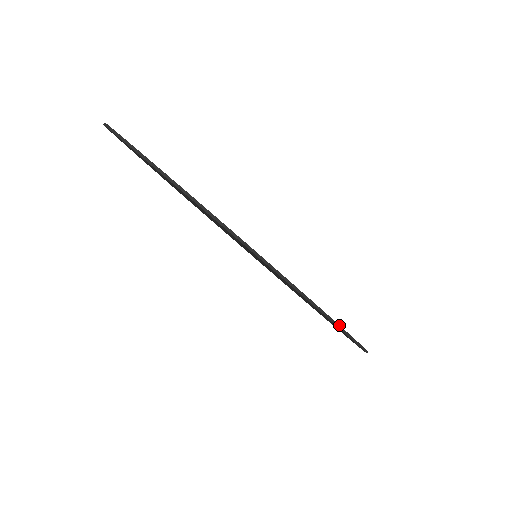
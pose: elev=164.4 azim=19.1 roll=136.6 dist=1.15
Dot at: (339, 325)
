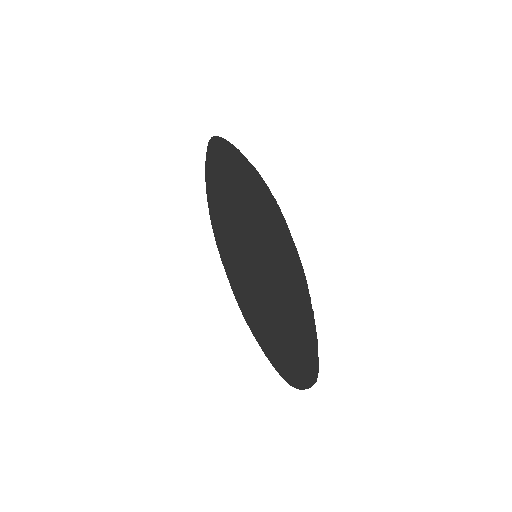
Dot at: occluded
